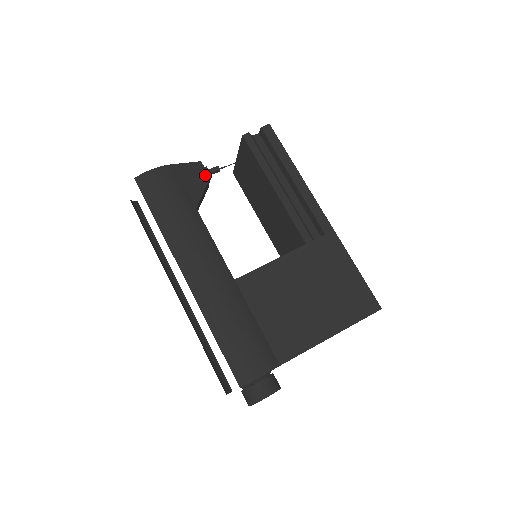
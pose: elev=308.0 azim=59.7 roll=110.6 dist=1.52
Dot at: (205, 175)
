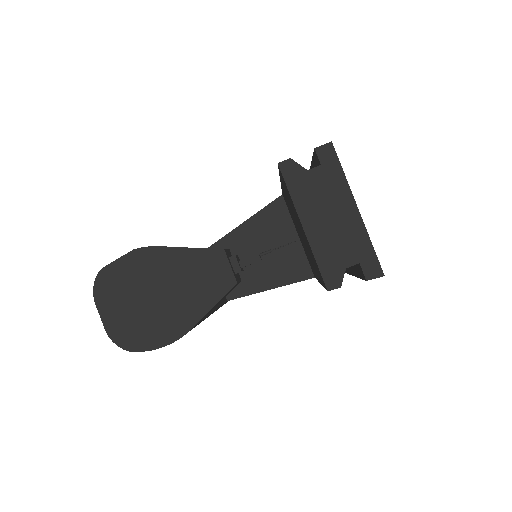
Dot at: (235, 286)
